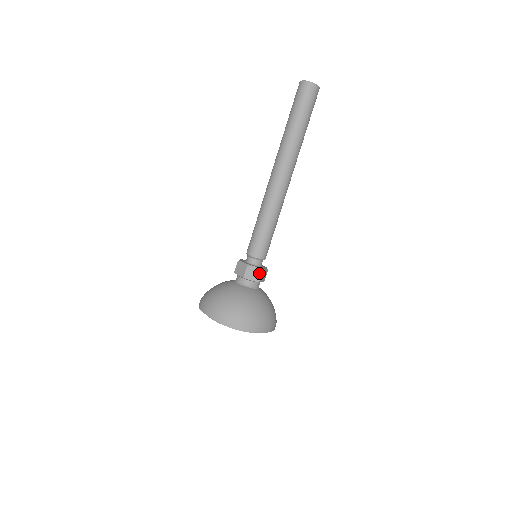
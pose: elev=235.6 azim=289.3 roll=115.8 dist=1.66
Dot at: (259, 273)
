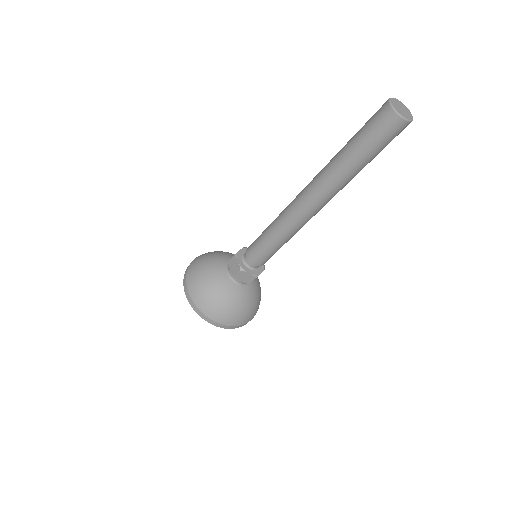
Dot at: (252, 278)
